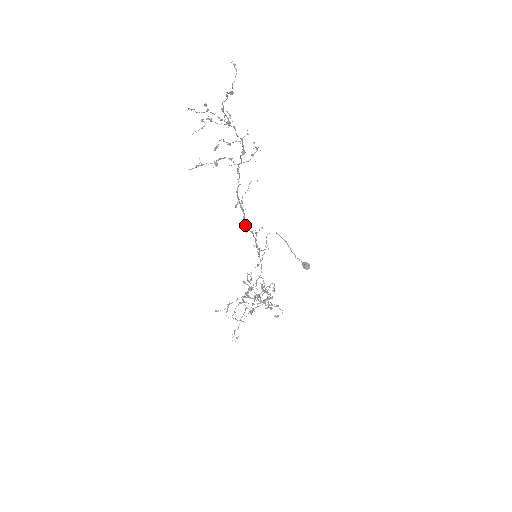
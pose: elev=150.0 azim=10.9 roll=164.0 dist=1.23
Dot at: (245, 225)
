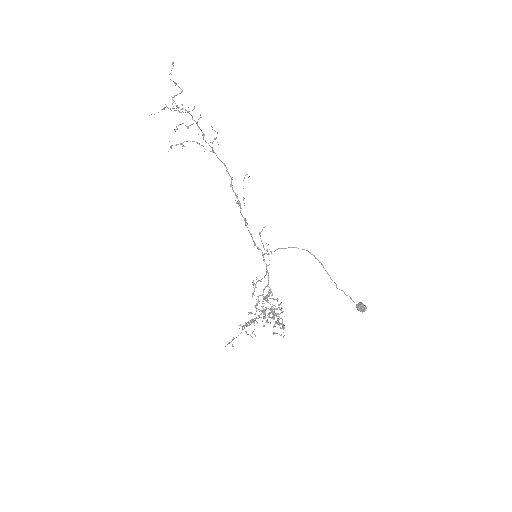
Dot at: (246, 222)
